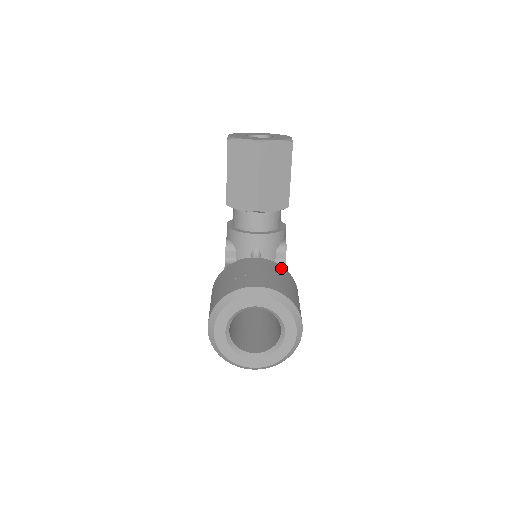
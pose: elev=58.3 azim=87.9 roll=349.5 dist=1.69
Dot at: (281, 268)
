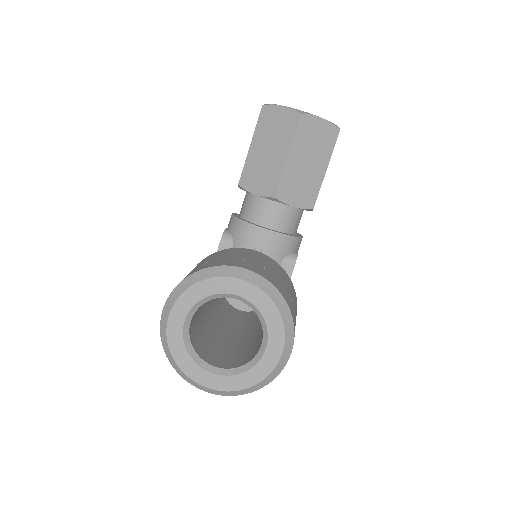
Dot at: (284, 272)
